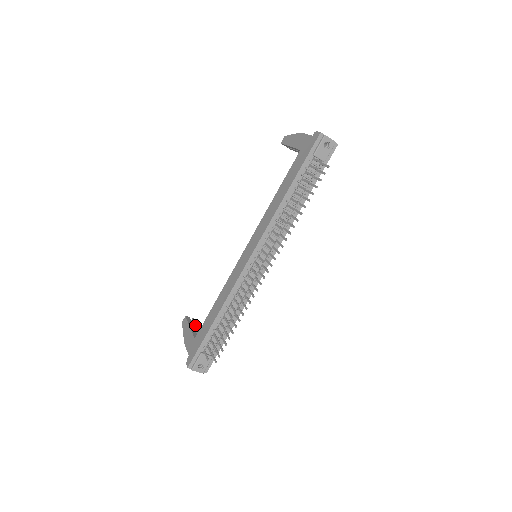
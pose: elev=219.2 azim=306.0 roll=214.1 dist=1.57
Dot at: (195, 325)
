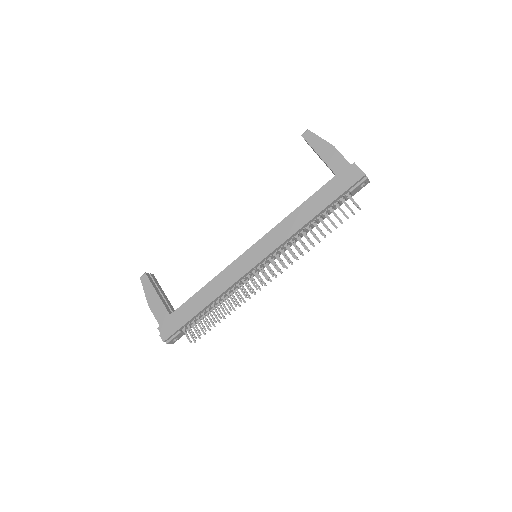
Dot at: (157, 285)
